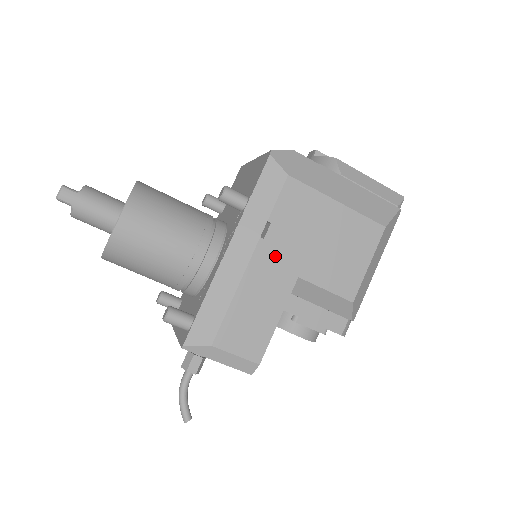
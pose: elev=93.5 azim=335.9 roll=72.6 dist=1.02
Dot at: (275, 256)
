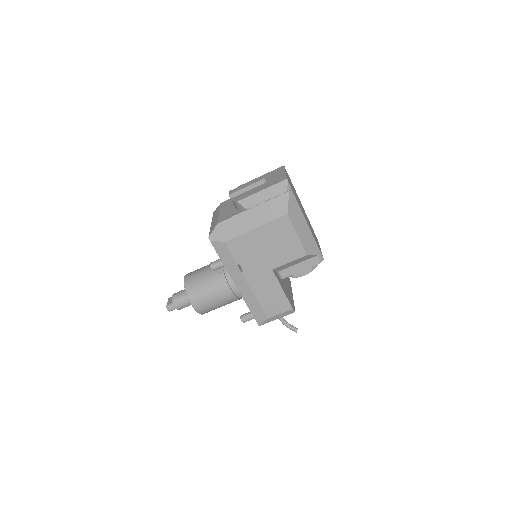
Dot at: (255, 272)
